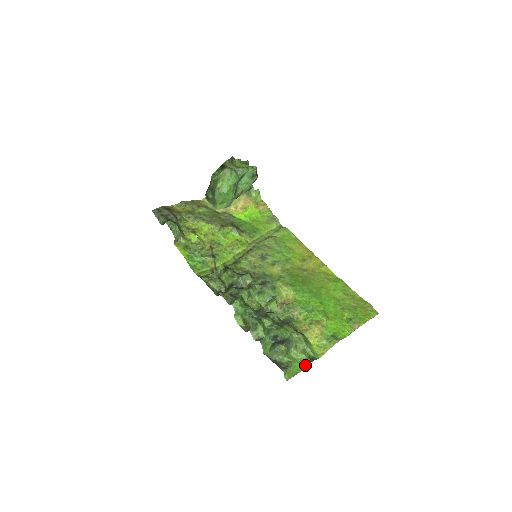
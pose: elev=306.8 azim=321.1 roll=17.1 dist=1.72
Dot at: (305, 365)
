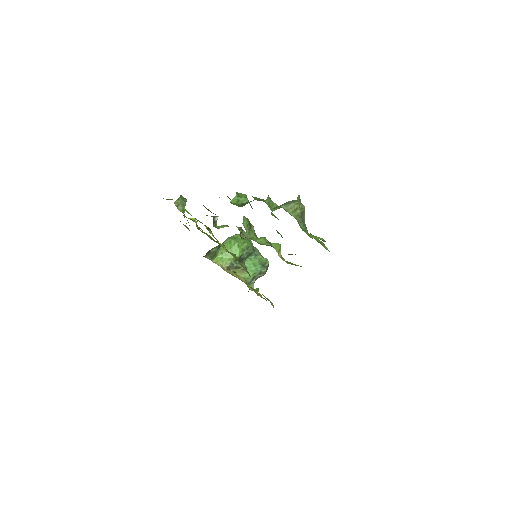
Dot at: occluded
